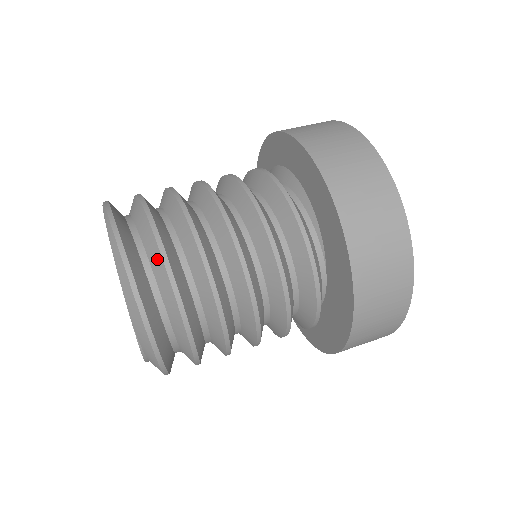
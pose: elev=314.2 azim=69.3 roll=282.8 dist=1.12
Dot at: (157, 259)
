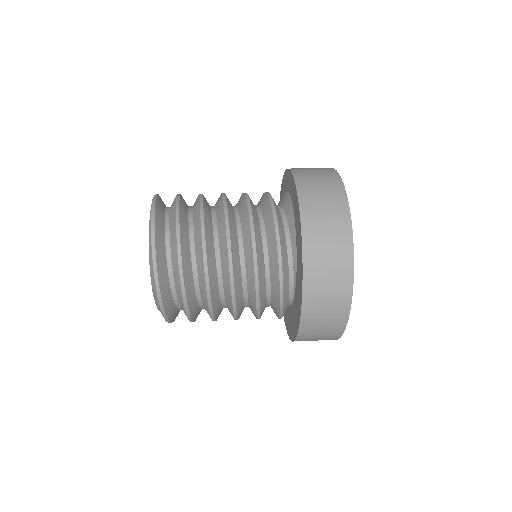
Dot at: (177, 275)
